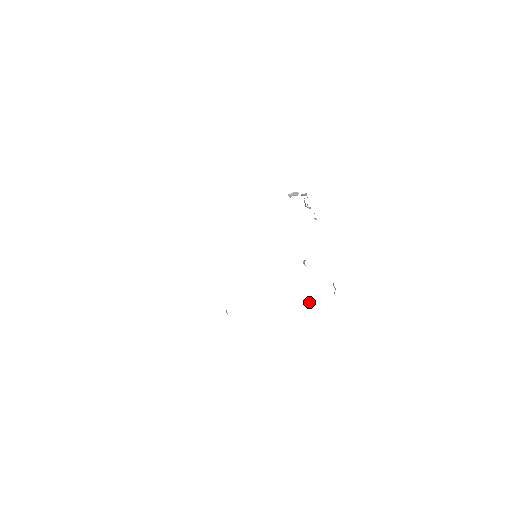
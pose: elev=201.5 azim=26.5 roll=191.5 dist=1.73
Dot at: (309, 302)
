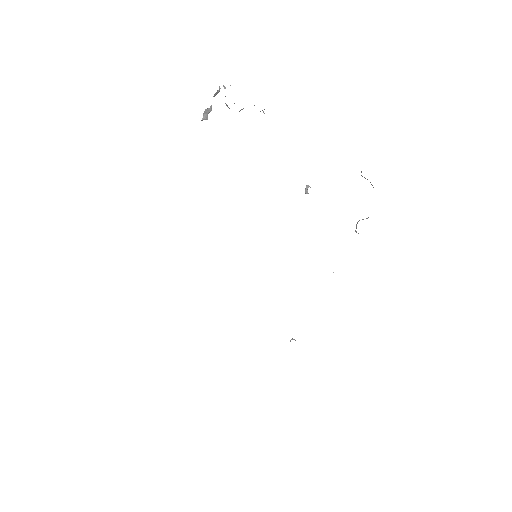
Dot at: occluded
